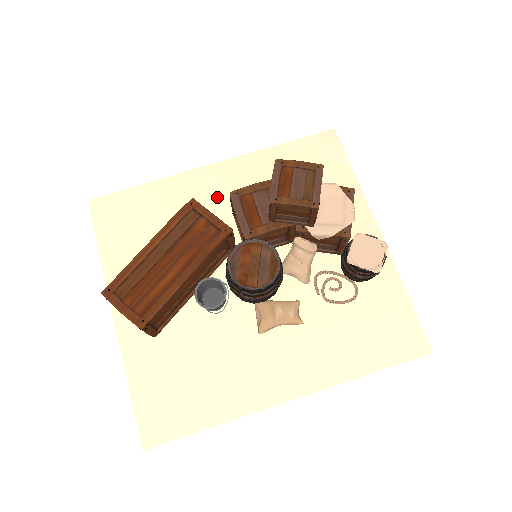
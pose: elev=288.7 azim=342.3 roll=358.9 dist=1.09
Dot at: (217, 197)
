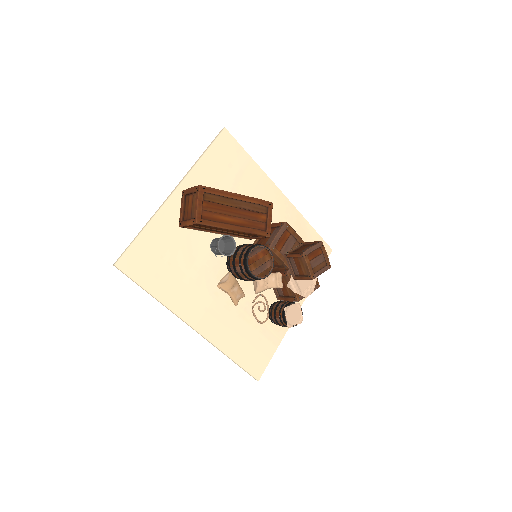
Dot at: occluded
